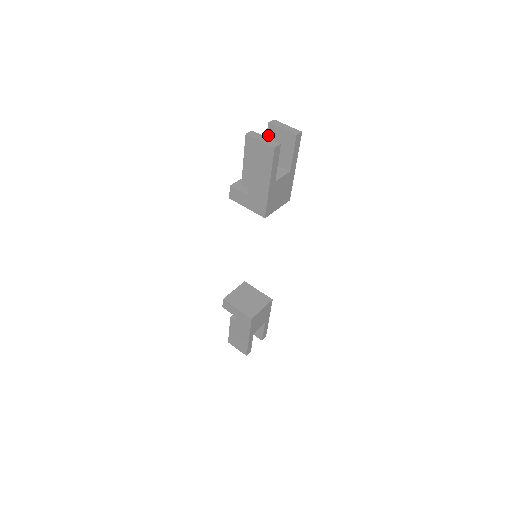
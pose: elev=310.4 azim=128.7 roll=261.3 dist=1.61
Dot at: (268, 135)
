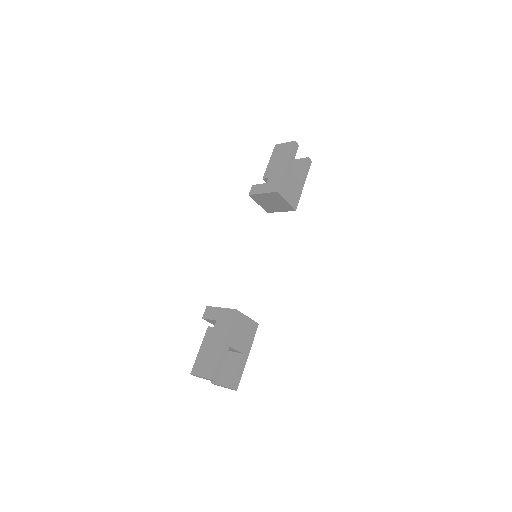
Dot at: occluded
